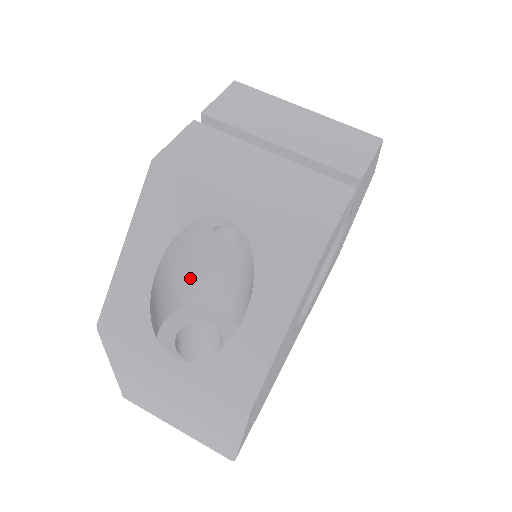
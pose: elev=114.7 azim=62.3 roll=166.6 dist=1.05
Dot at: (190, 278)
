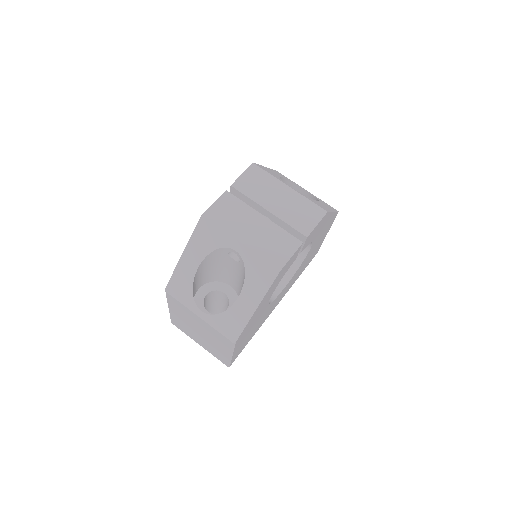
Dot at: (215, 270)
